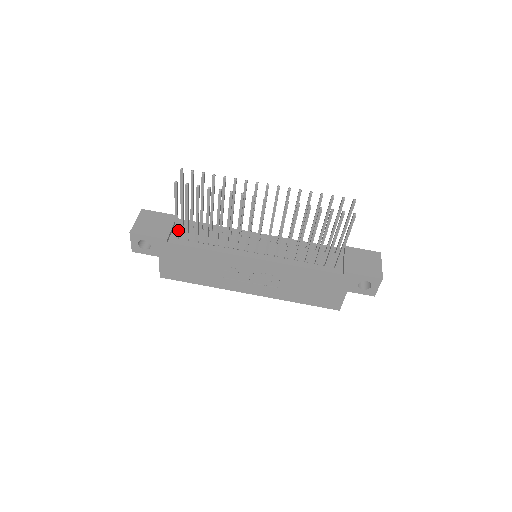
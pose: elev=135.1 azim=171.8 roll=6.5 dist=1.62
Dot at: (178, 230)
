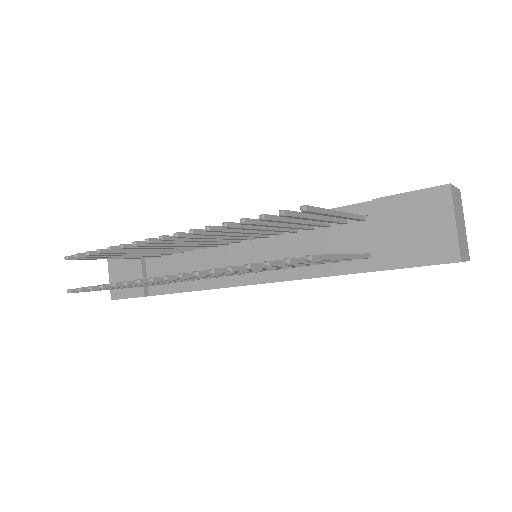
Dot at: (151, 269)
